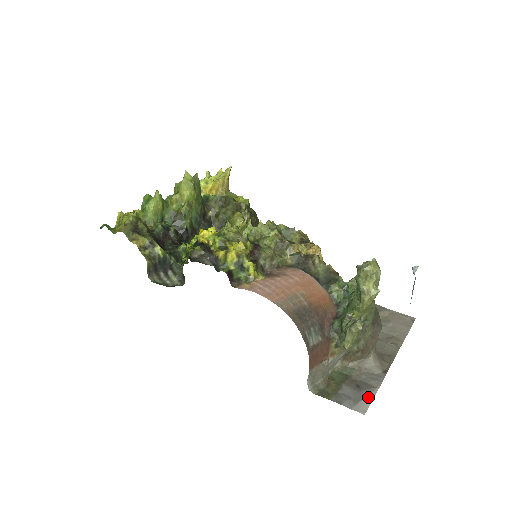
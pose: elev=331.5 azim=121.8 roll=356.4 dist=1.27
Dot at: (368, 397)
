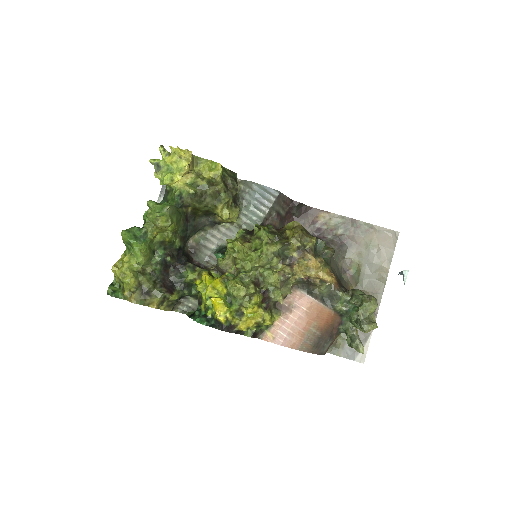
Dot at: (365, 346)
